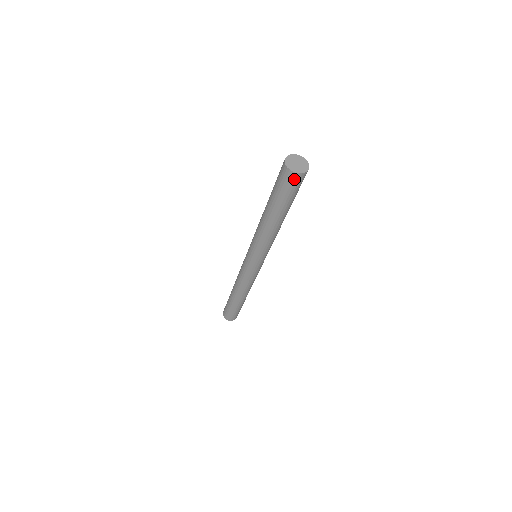
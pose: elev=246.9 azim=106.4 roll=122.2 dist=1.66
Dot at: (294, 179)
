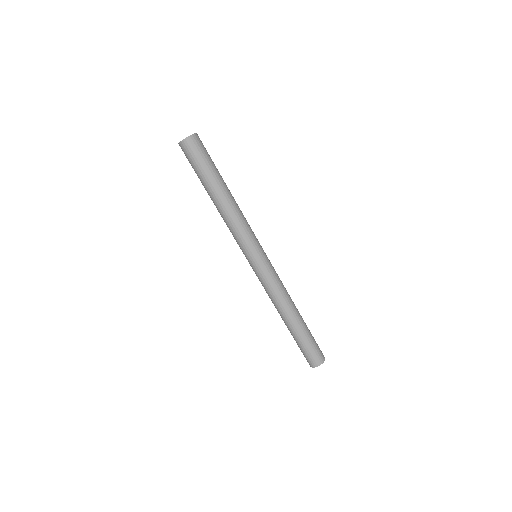
Dot at: (192, 144)
